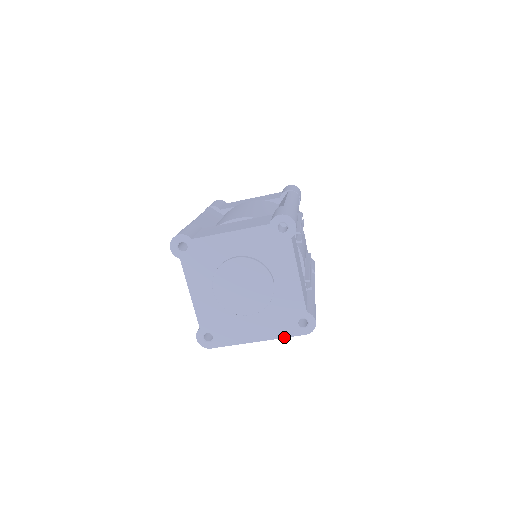
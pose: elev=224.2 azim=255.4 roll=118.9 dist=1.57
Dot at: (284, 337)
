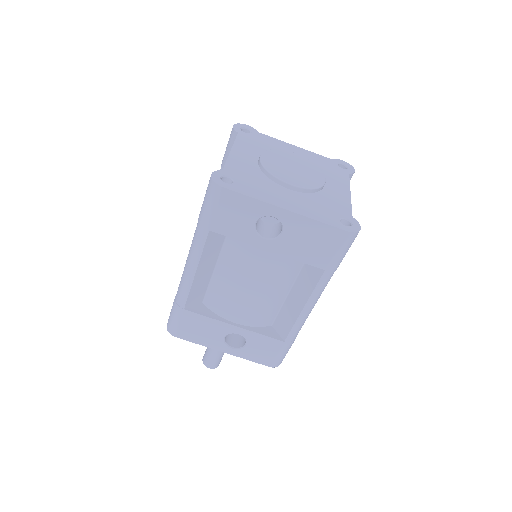
Dot at: (320, 221)
